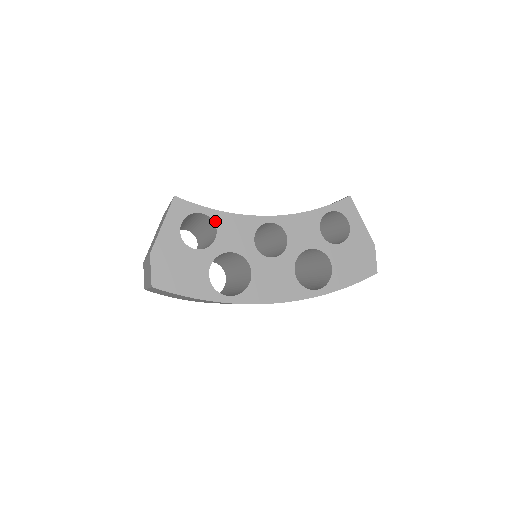
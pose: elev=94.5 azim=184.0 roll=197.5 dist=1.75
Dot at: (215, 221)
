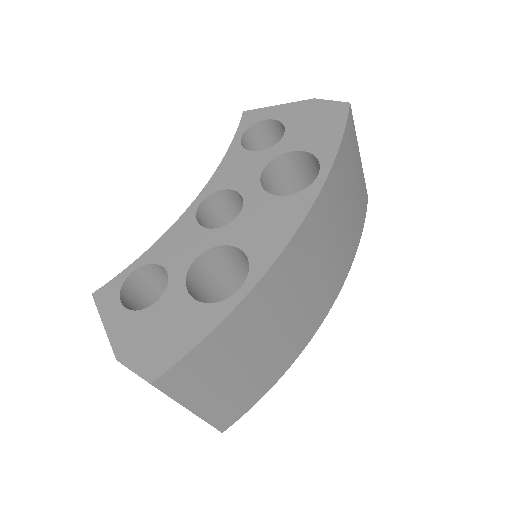
Dot at: (150, 262)
